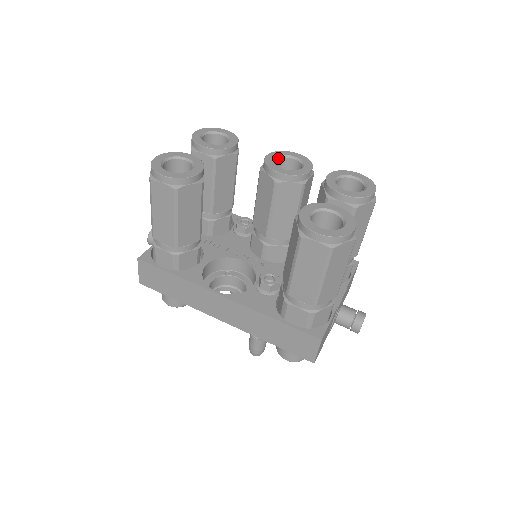
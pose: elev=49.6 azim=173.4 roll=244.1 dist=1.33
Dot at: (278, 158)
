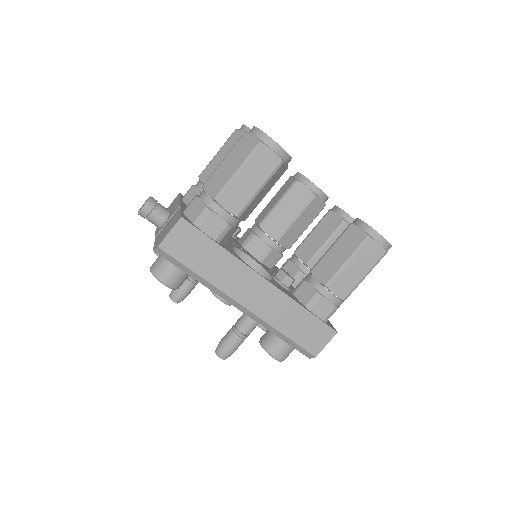
Dot at: occluded
